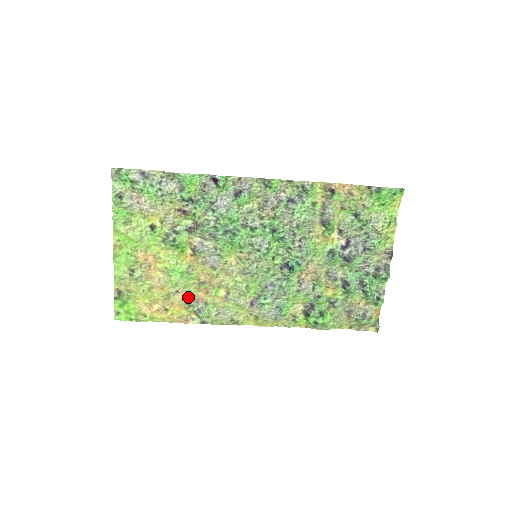
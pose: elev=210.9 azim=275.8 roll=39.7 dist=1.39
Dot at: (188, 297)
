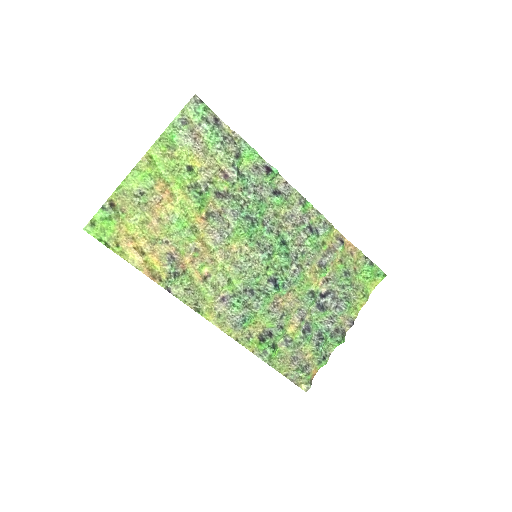
Dot at: (173, 254)
